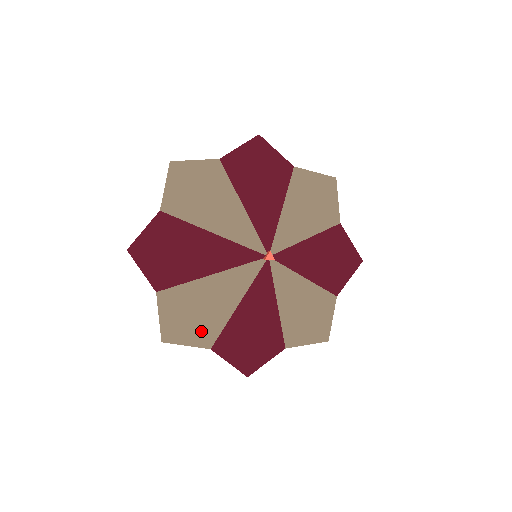
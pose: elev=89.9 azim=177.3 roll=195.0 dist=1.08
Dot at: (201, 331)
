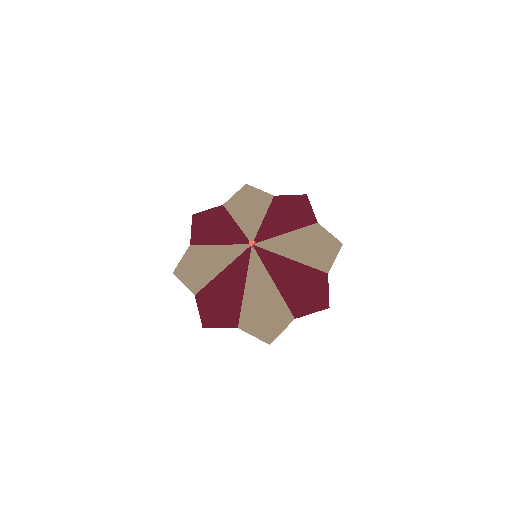
Dot at: (277, 316)
